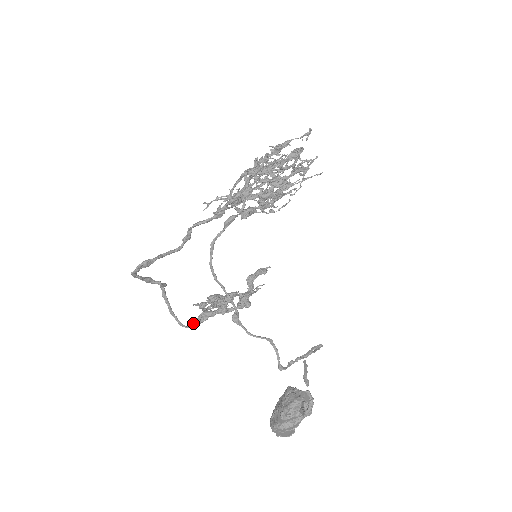
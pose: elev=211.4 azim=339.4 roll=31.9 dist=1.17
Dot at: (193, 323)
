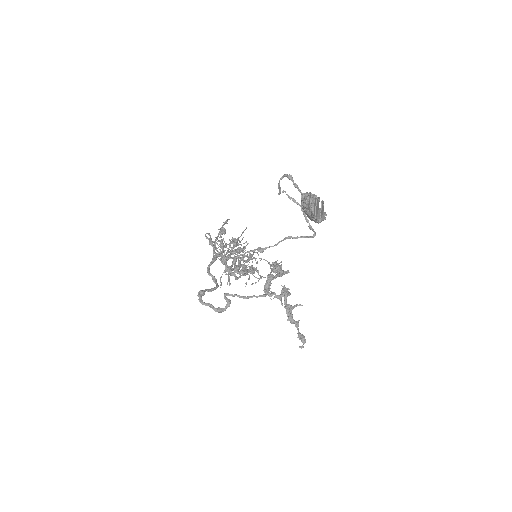
Dot at: (264, 294)
